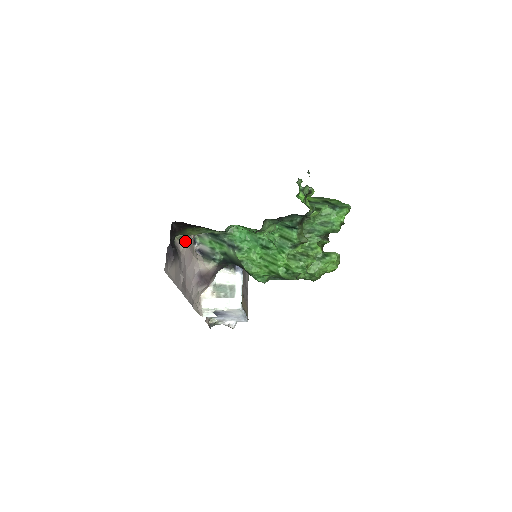
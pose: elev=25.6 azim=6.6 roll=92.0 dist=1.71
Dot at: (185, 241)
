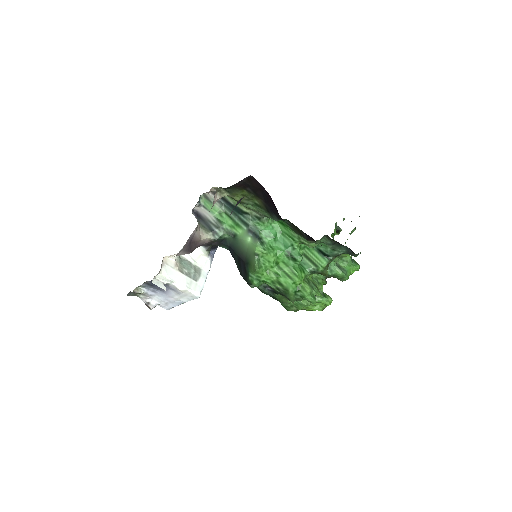
Dot at: (219, 198)
